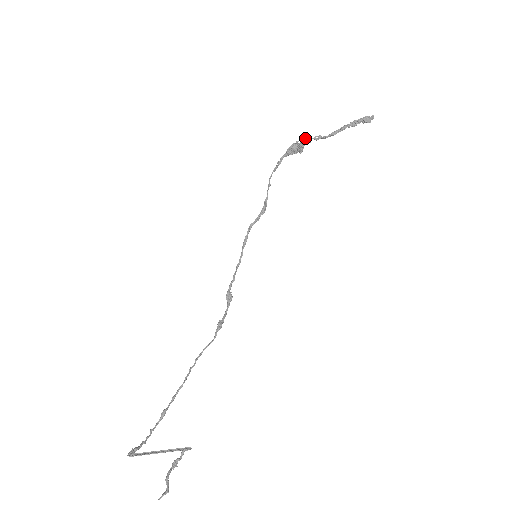
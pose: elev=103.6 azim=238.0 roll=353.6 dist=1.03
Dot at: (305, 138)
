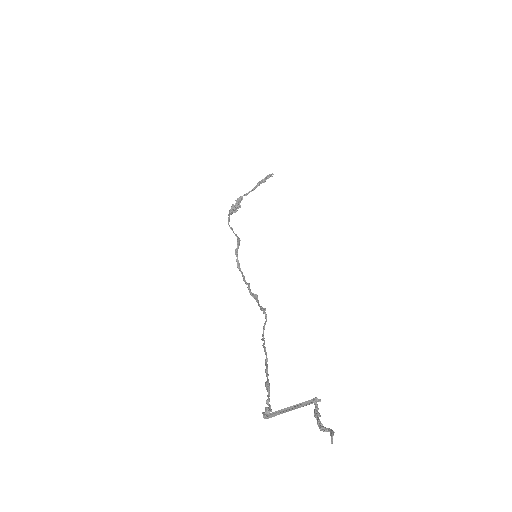
Dot at: (238, 198)
